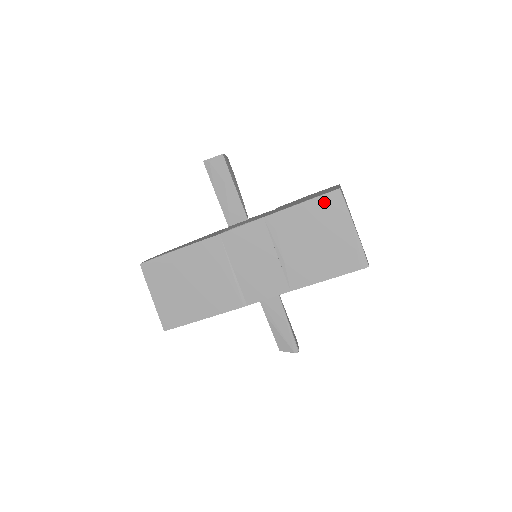
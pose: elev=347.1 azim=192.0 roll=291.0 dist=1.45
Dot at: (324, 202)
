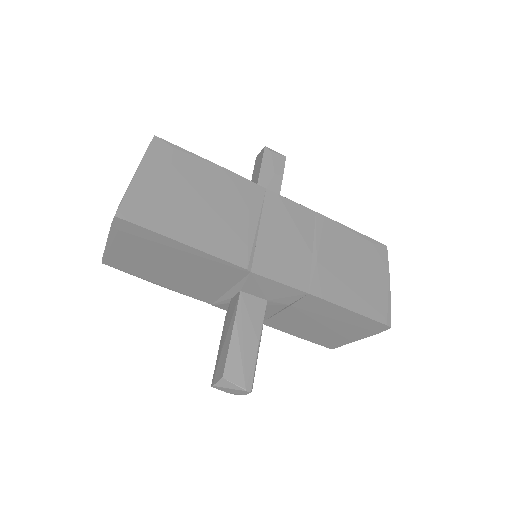
Dot at: (372, 244)
